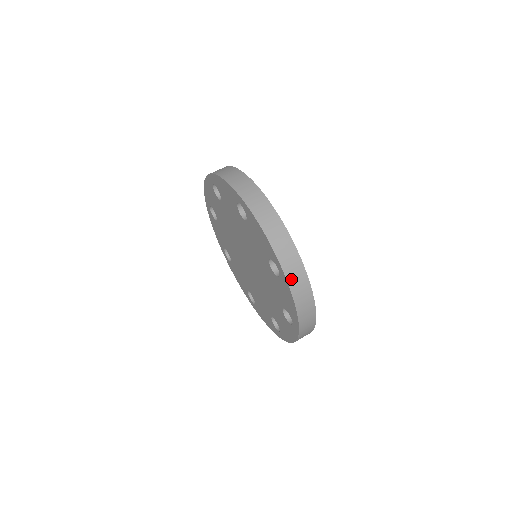
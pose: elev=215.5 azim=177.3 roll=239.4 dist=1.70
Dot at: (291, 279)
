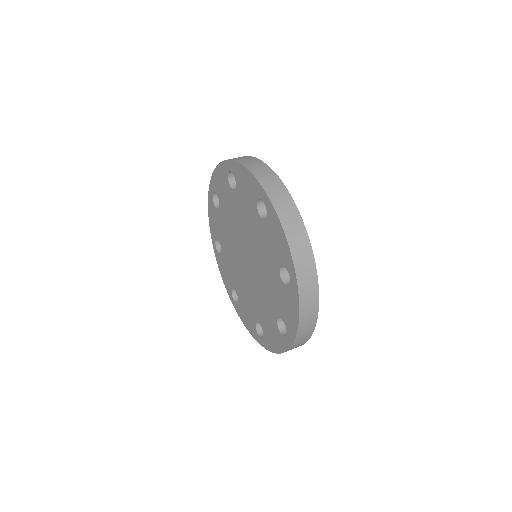
Dot at: (303, 292)
